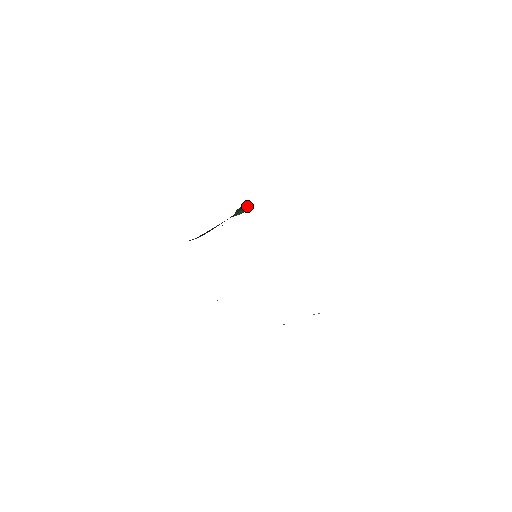
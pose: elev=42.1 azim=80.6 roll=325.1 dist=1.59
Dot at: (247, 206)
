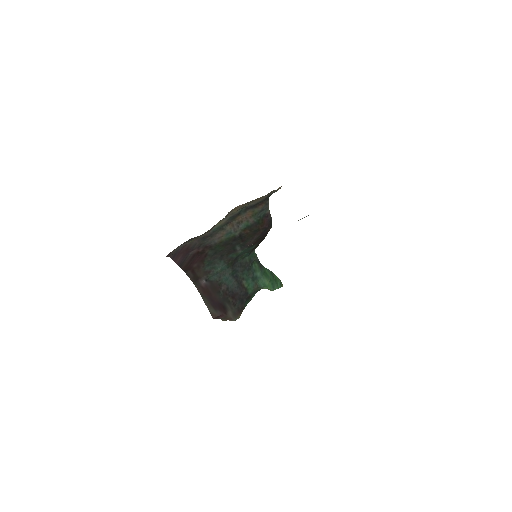
Dot at: (273, 276)
